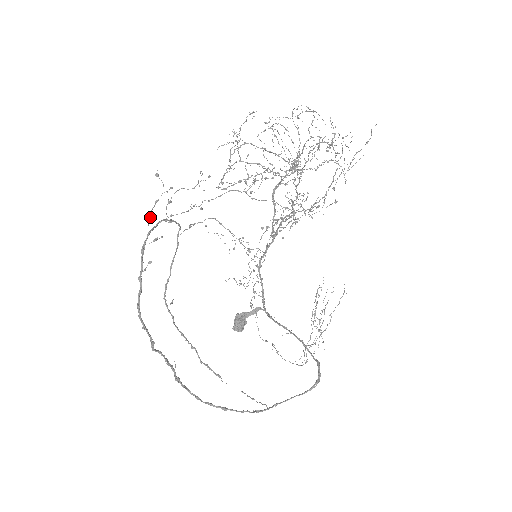
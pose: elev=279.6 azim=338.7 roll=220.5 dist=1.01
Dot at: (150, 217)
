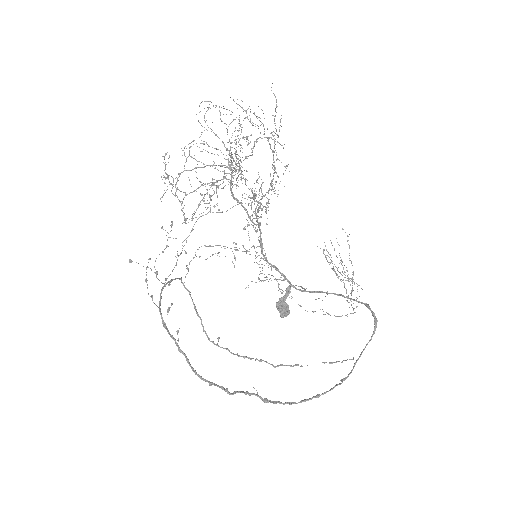
Dot at: (151, 297)
